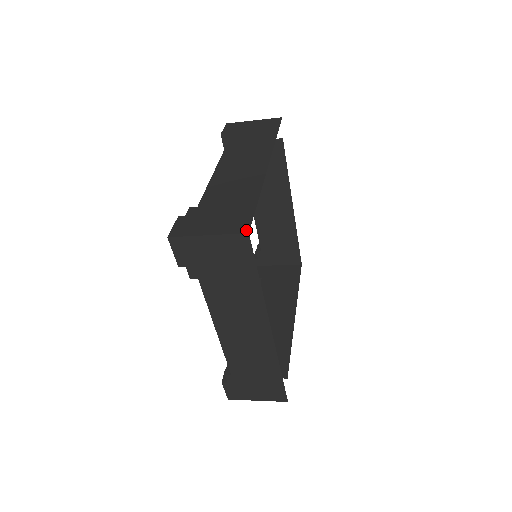
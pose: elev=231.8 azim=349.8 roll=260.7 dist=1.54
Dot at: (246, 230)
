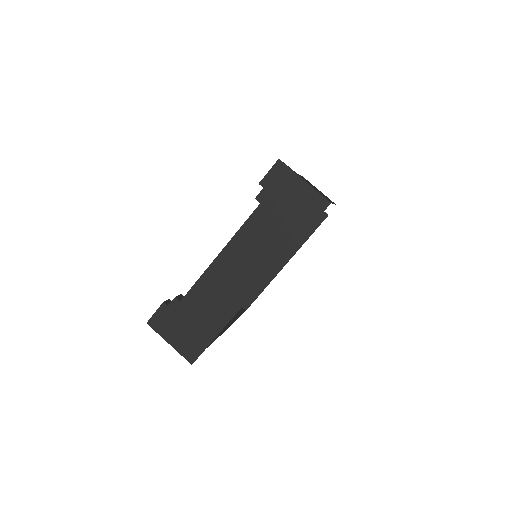
Dot at: (329, 201)
